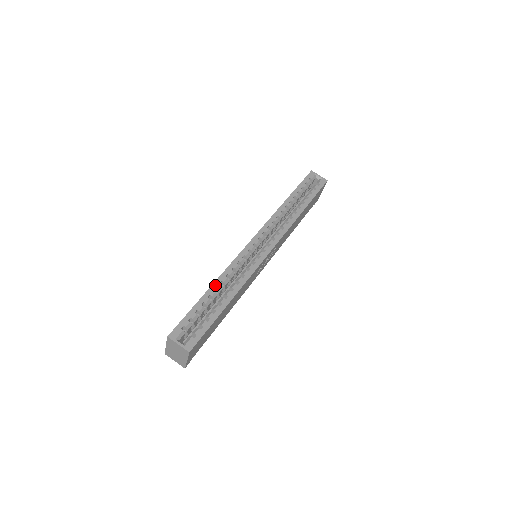
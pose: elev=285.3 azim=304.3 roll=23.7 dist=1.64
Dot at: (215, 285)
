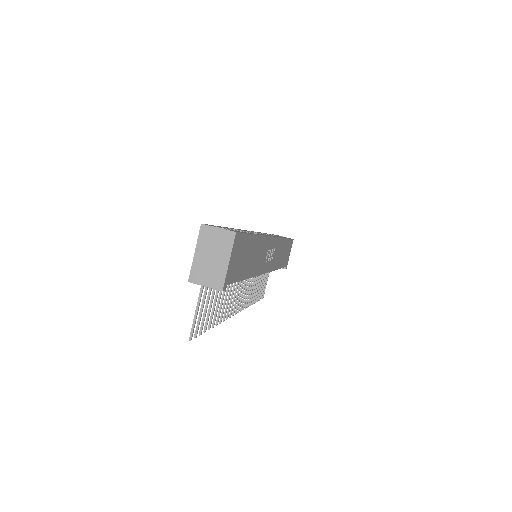
Dot at: occluded
